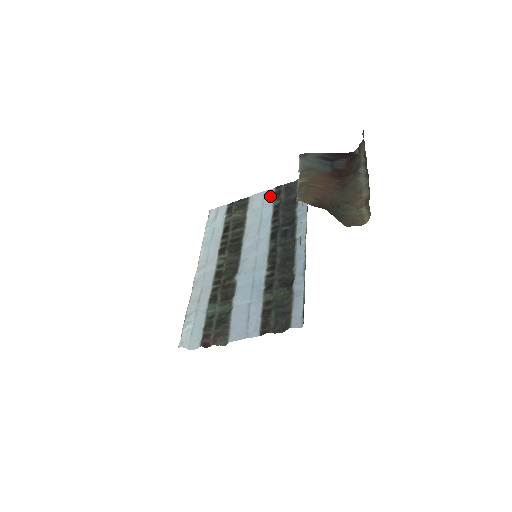
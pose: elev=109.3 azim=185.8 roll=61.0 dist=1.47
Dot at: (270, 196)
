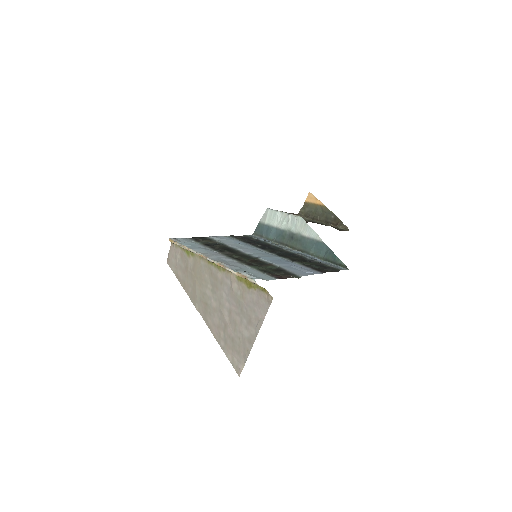
Dot at: (230, 238)
